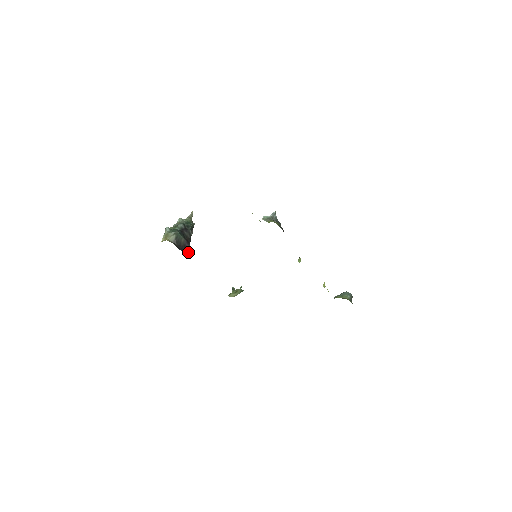
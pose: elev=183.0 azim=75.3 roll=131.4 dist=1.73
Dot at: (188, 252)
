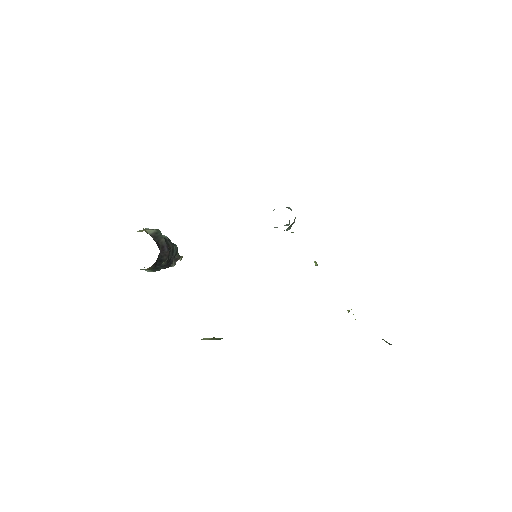
Dot at: (164, 264)
